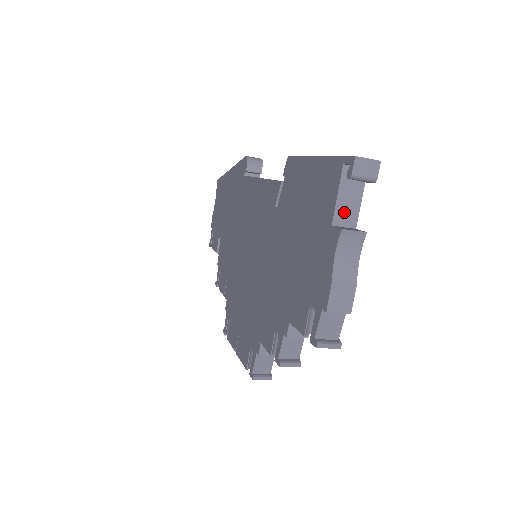
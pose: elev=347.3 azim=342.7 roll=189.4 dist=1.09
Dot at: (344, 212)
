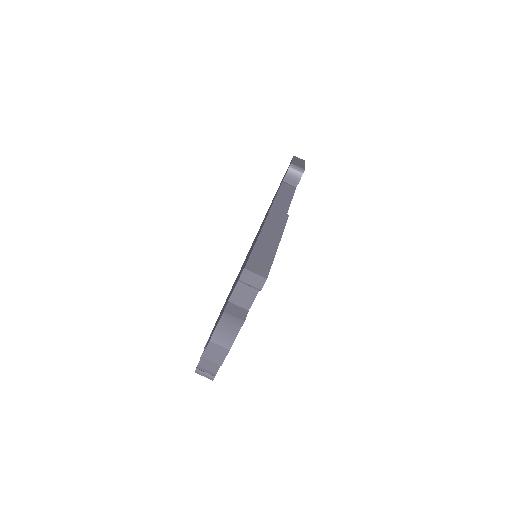
Dot at: (240, 296)
